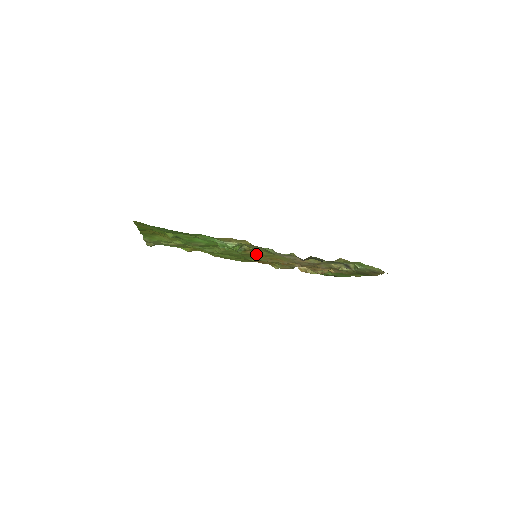
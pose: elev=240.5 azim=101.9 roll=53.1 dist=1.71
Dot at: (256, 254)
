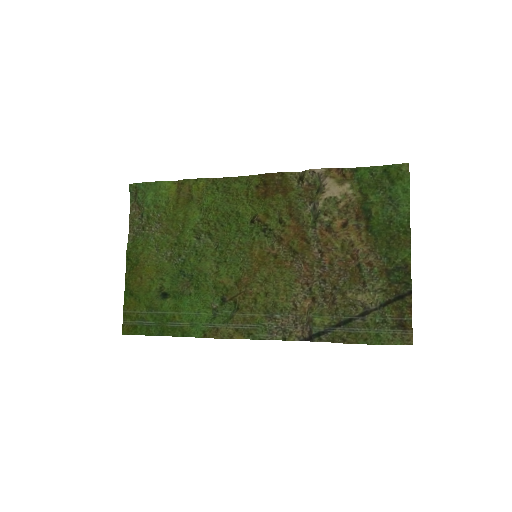
Dot at: (254, 263)
